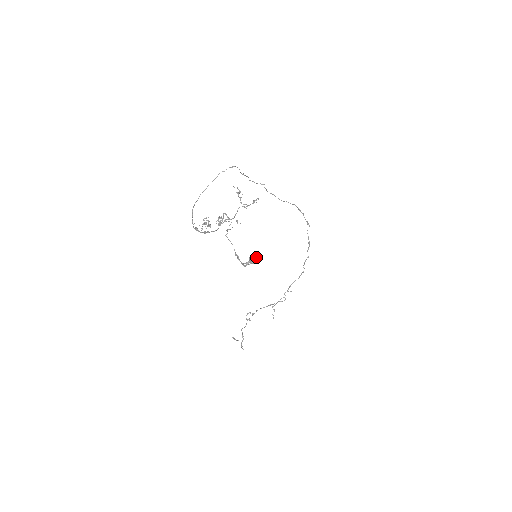
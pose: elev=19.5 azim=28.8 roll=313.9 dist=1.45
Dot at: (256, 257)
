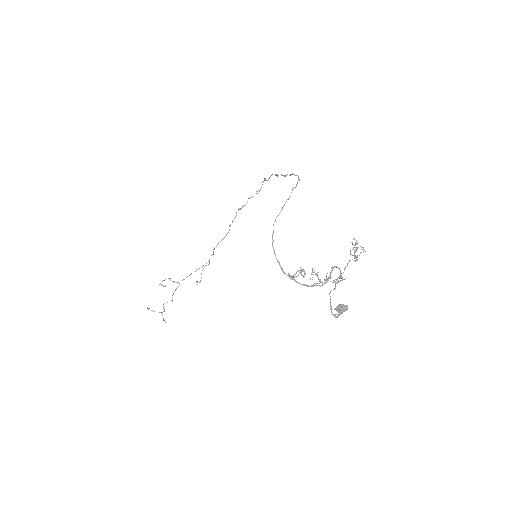
Dot at: (347, 307)
